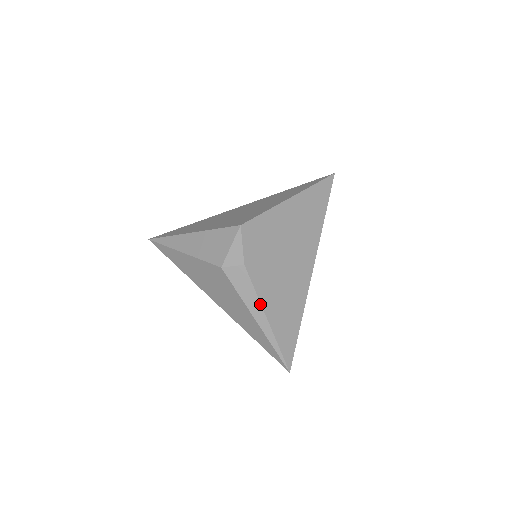
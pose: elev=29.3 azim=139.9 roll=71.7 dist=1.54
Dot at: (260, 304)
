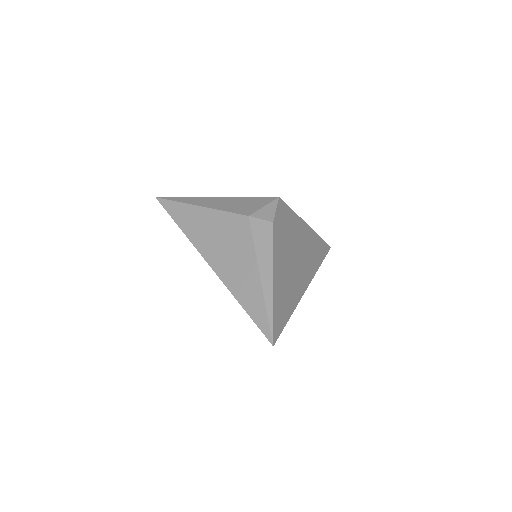
Dot at: (272, 262)
